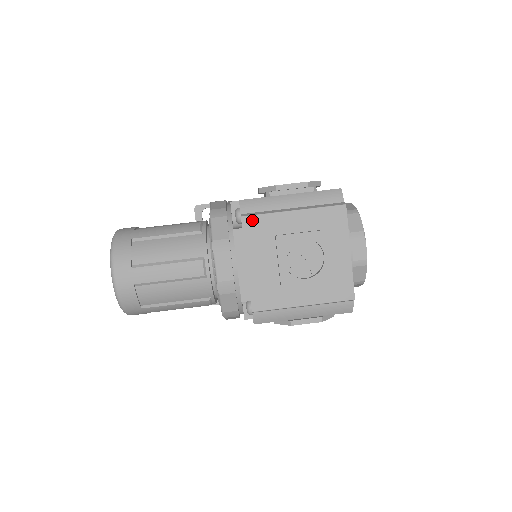
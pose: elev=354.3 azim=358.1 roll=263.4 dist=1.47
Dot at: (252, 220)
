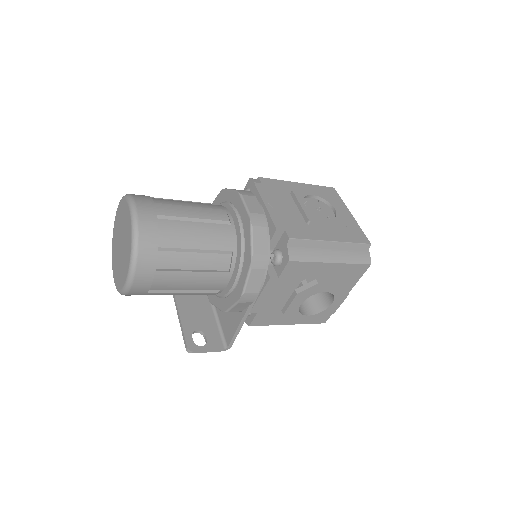
Dot at: (268, 181)
